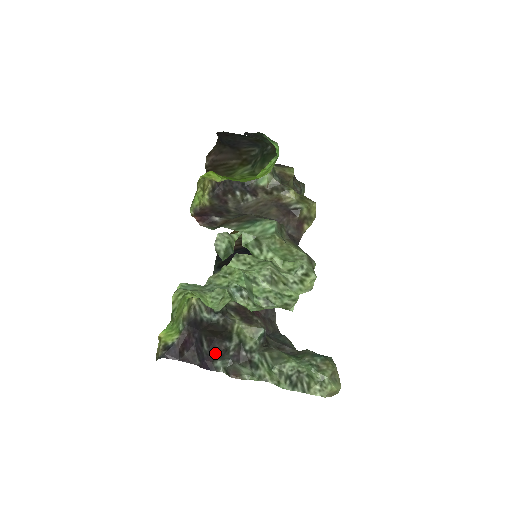
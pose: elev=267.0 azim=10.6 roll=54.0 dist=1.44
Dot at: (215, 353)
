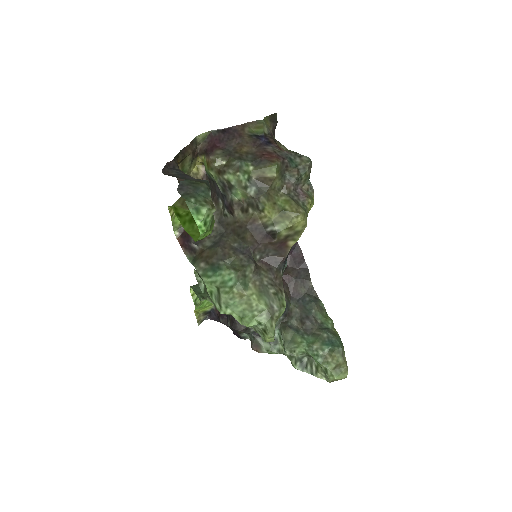
Dot at: (237, 331)
